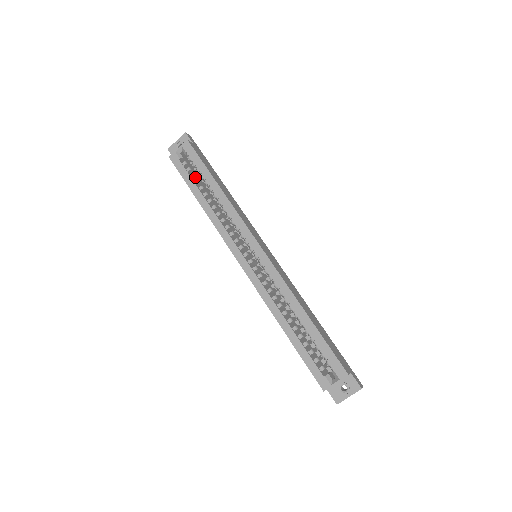
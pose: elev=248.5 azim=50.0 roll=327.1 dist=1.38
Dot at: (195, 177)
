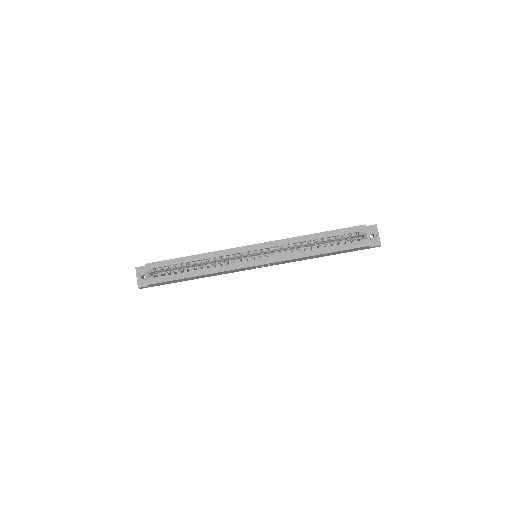
Dot at: (174, 273)
